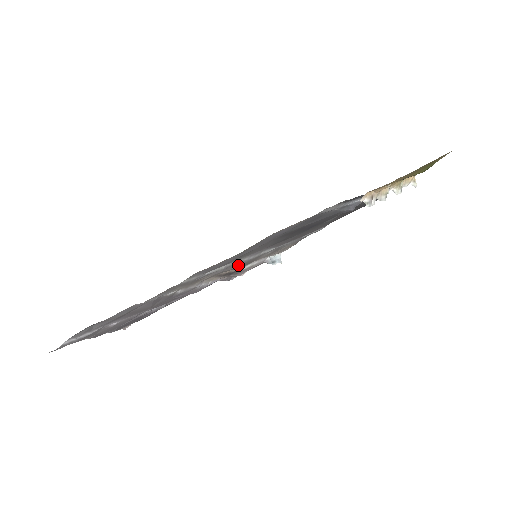
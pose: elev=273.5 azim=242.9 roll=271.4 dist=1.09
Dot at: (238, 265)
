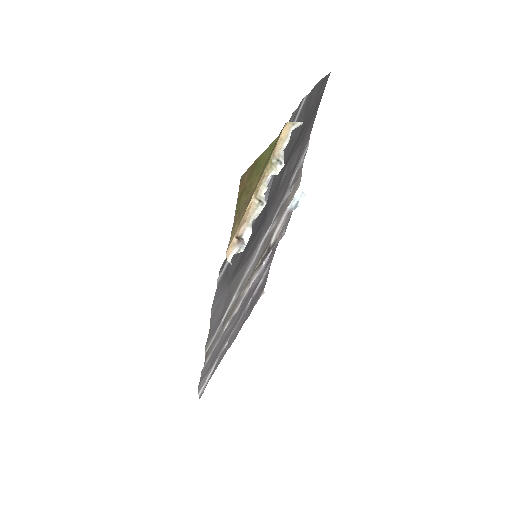
Dot at: (252, 270)
